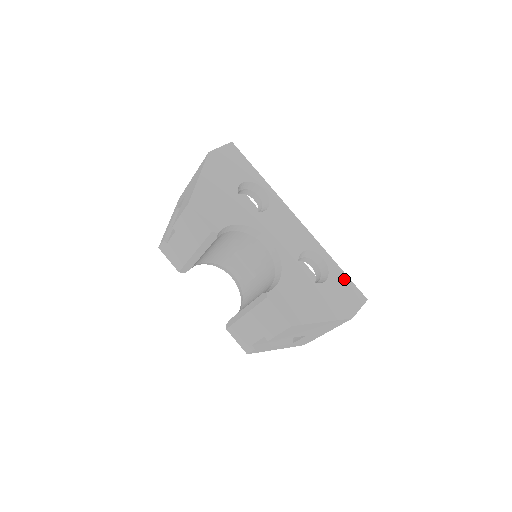
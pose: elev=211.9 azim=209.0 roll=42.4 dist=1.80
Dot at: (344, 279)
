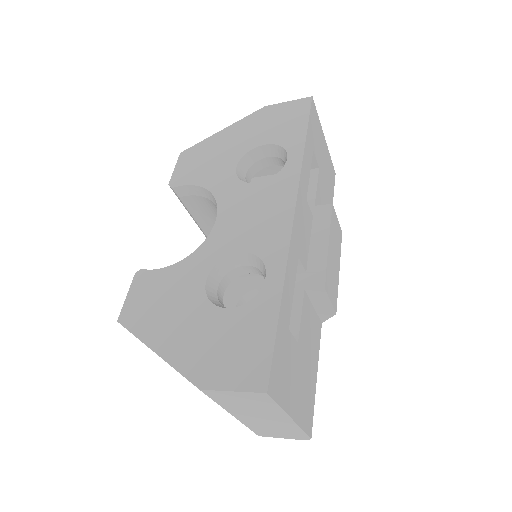
Dot at: (264, 328)
